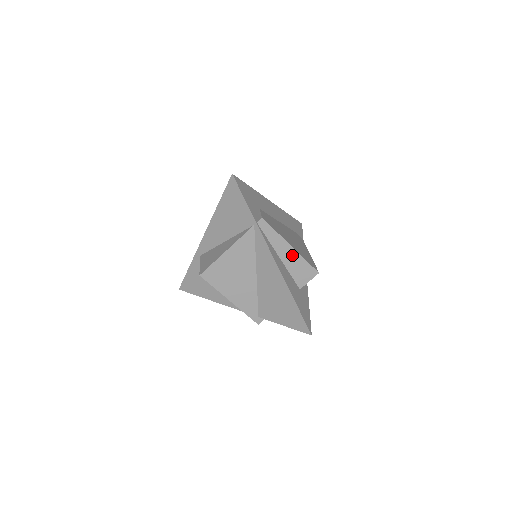
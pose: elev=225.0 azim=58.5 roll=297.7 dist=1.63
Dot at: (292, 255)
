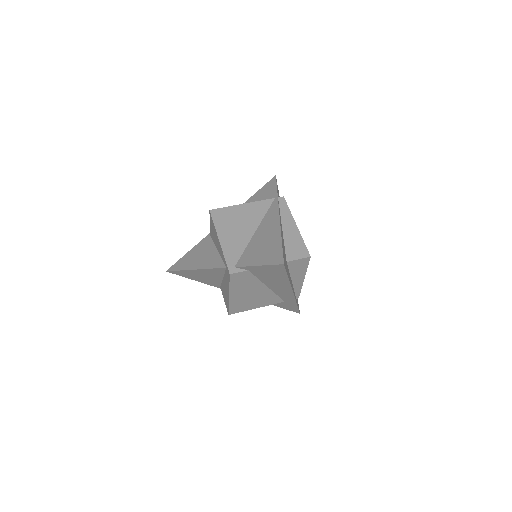
Dot at: (294, 232)
